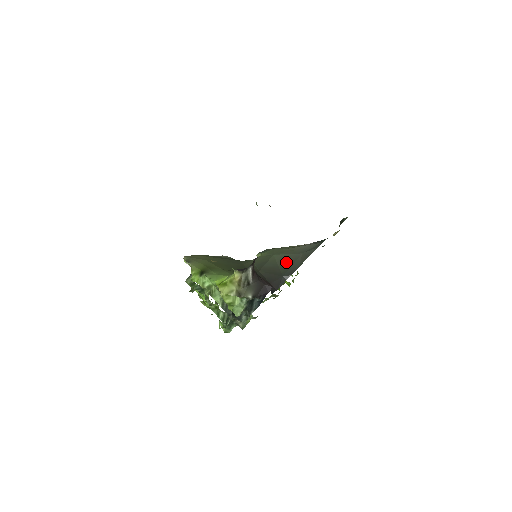
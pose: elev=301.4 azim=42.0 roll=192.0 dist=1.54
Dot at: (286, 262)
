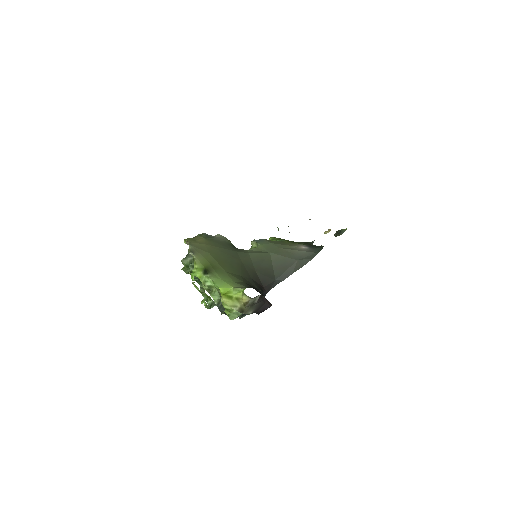
Dot at: (281, 265)
